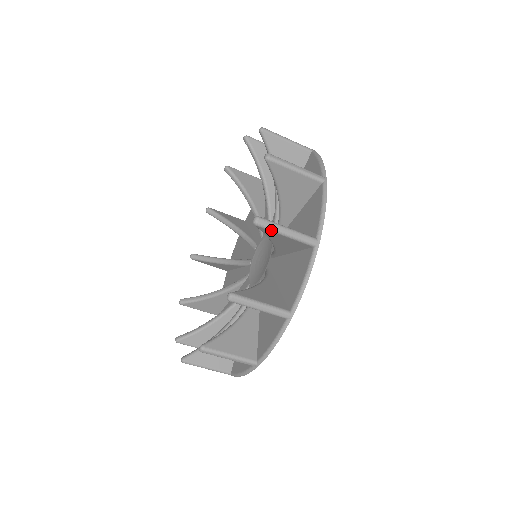
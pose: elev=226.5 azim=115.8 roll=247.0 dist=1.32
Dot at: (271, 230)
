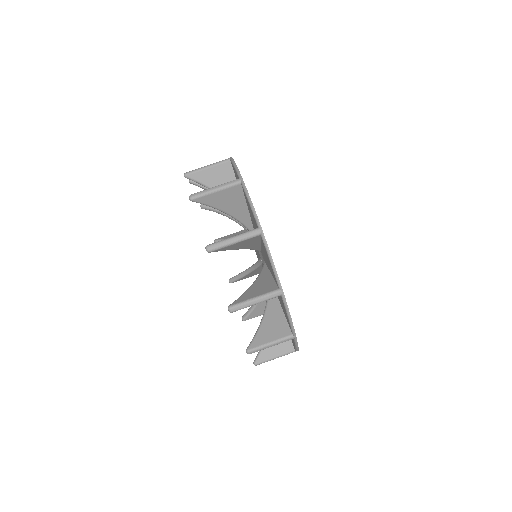
Dot at: (222, 247)
